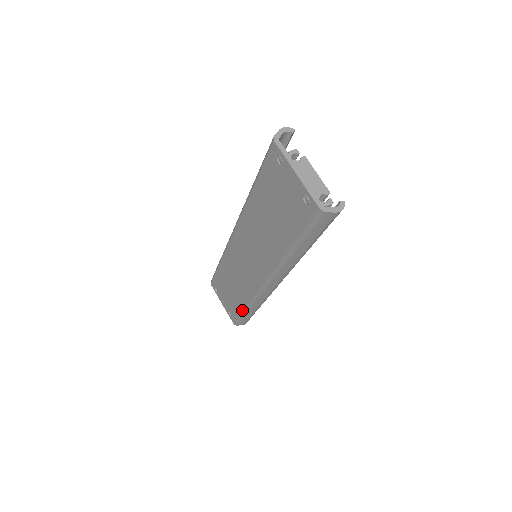
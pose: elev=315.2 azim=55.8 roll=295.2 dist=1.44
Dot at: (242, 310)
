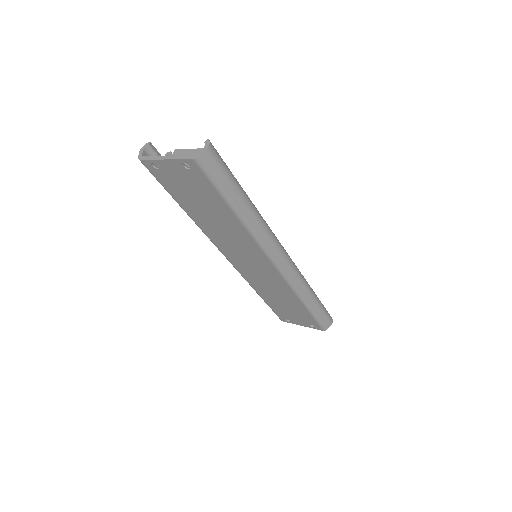
Dot at: (306, 310)
